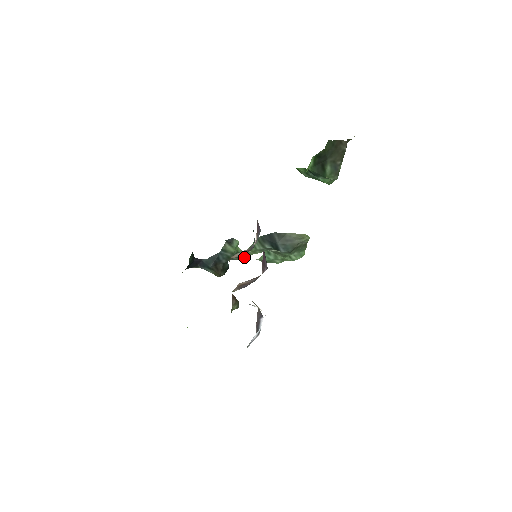
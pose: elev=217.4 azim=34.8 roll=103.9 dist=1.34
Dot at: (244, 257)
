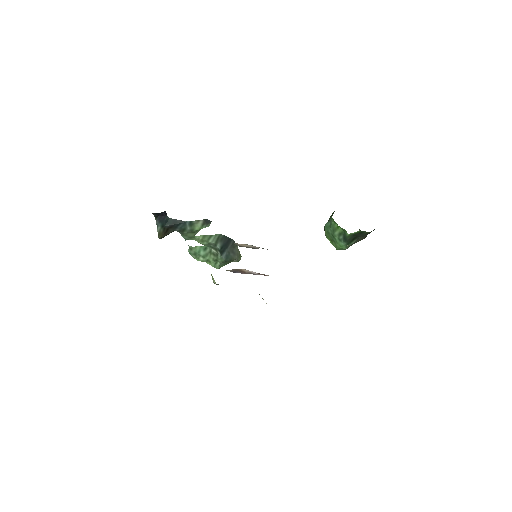
Dot at: (188, 238)
